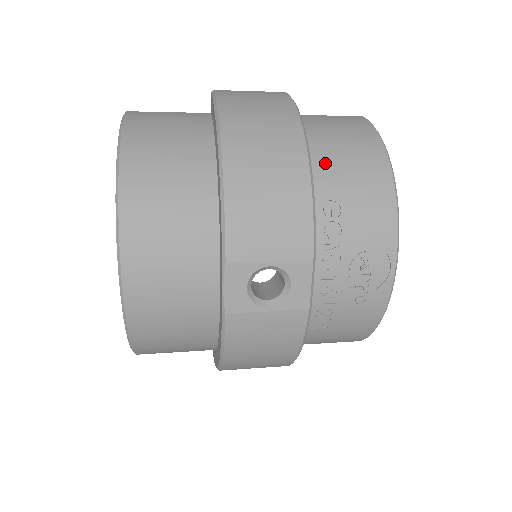
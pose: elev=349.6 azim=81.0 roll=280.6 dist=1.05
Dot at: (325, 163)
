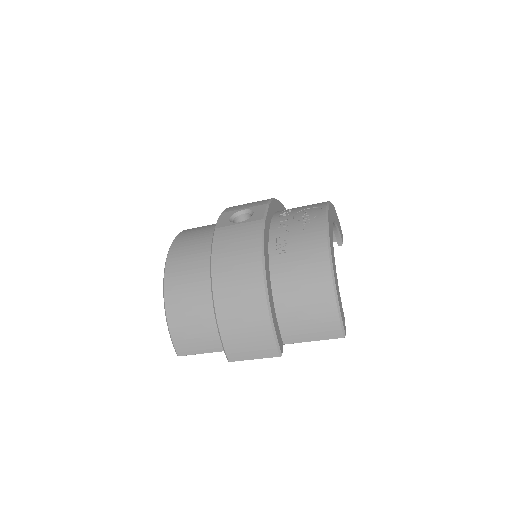
Dot at: occluded
